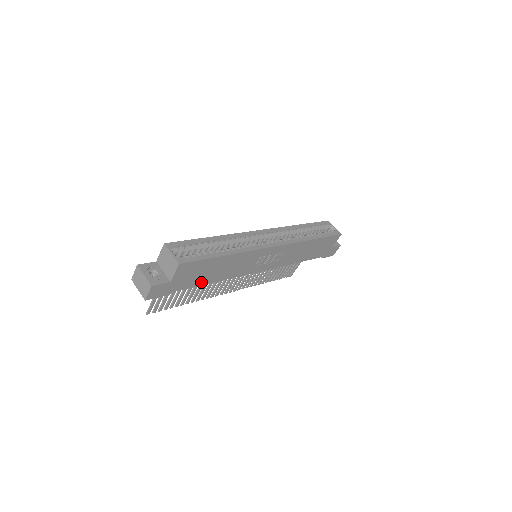
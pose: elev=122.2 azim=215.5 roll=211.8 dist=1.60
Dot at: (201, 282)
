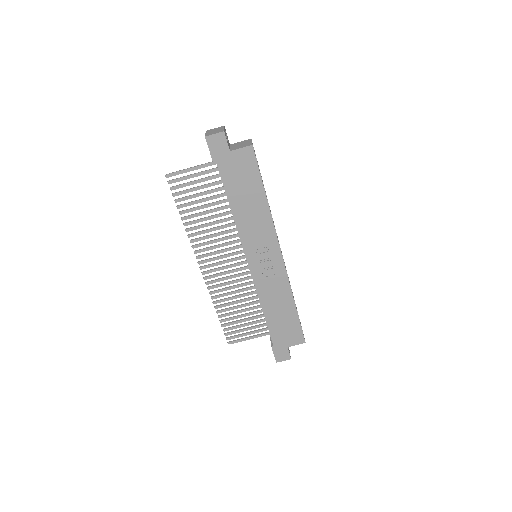
Dot at: (231, 192)
